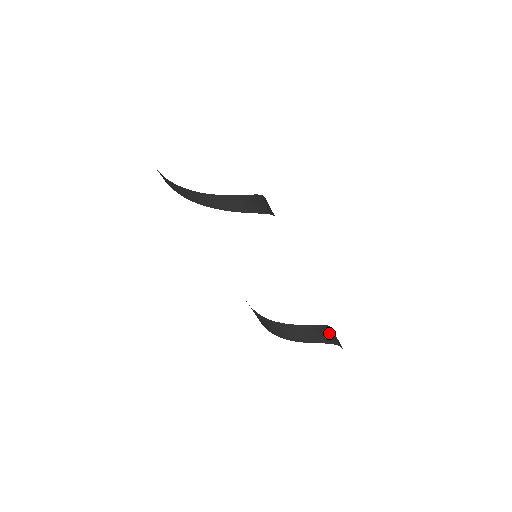
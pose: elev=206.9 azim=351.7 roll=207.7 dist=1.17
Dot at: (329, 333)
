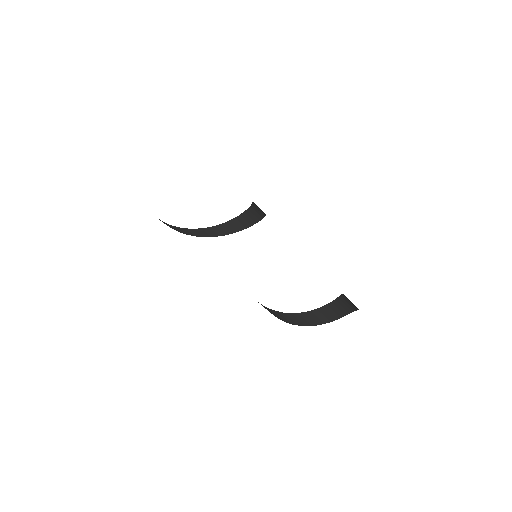
Dot at: (344, 303)
